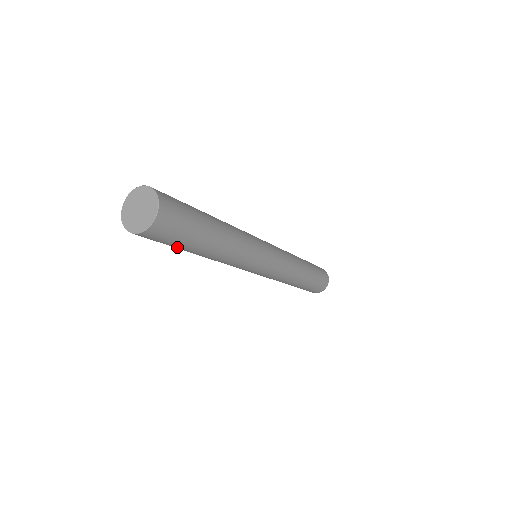
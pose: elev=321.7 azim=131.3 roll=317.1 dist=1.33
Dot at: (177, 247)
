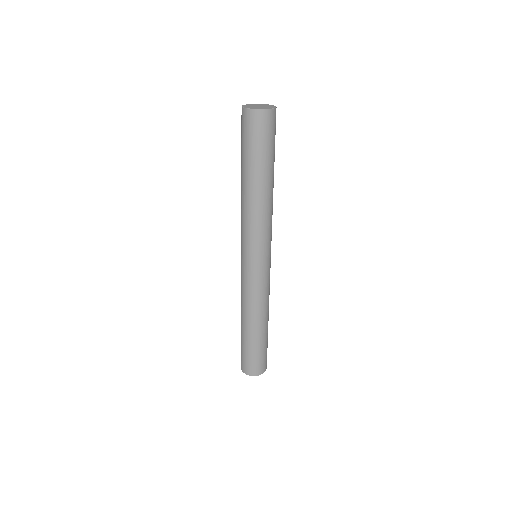
Dot at: (266, 155)
